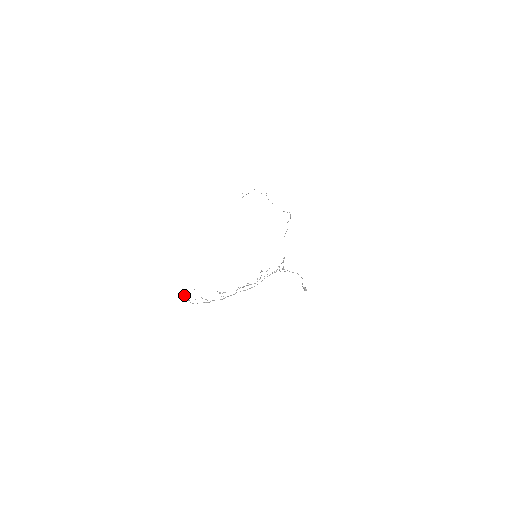
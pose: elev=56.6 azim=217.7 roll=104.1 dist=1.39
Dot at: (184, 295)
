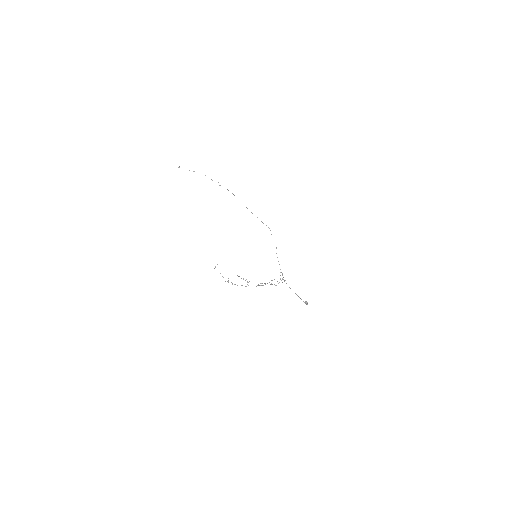
Dot at: occluded
